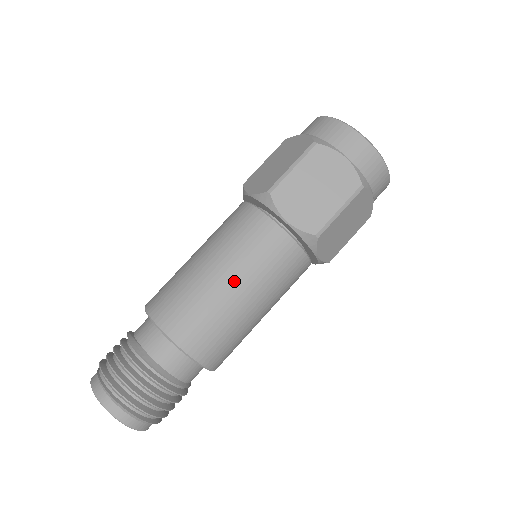
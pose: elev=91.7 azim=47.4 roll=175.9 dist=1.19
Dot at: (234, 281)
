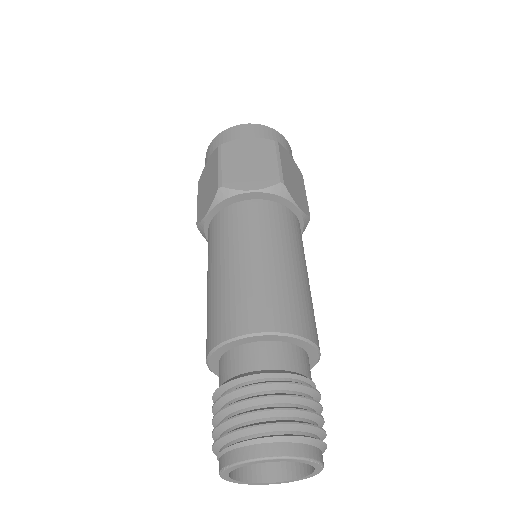
Dot at: (258, 253)
